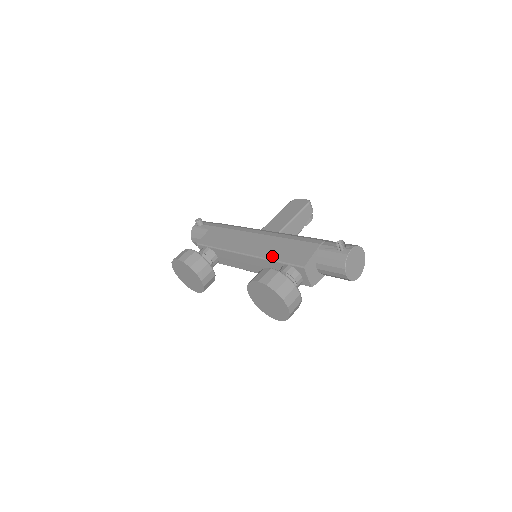
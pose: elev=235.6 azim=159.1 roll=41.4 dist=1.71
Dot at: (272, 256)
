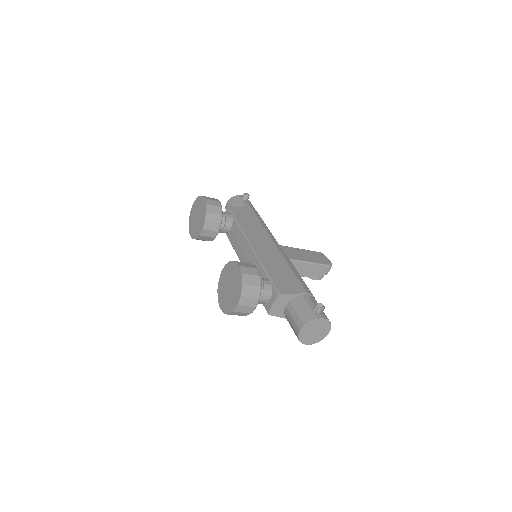
Dot at: (267, 265)
